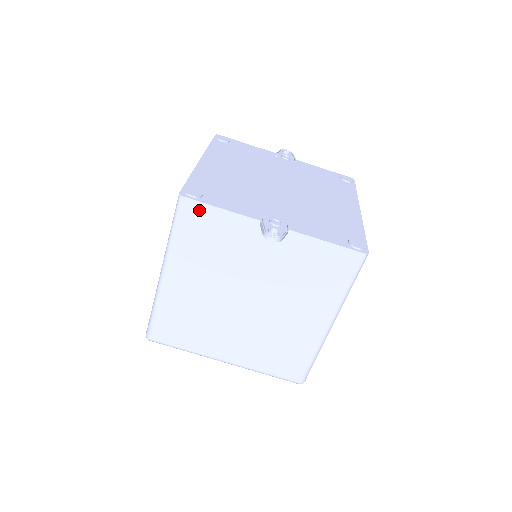
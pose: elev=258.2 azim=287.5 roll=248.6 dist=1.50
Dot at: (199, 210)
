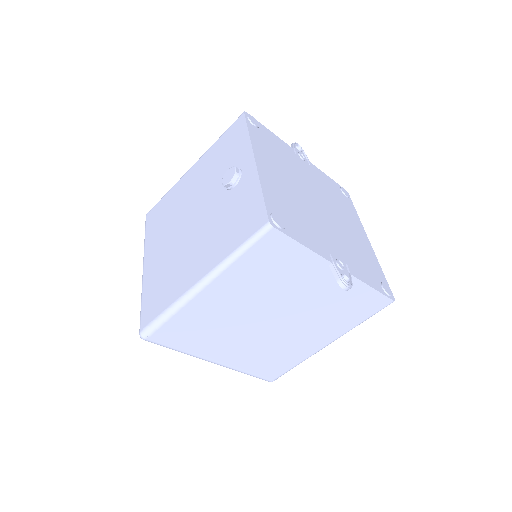
Dot at: (281, 242)
